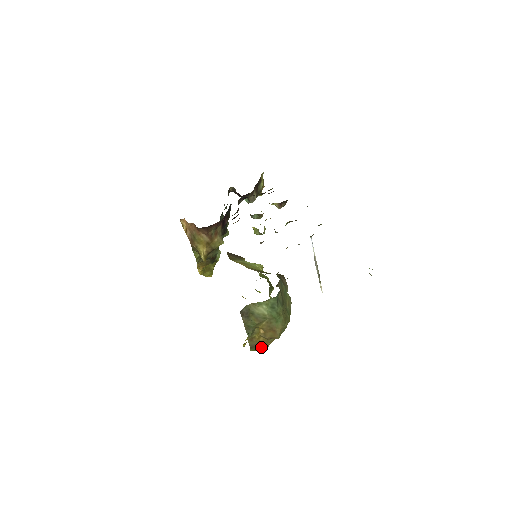
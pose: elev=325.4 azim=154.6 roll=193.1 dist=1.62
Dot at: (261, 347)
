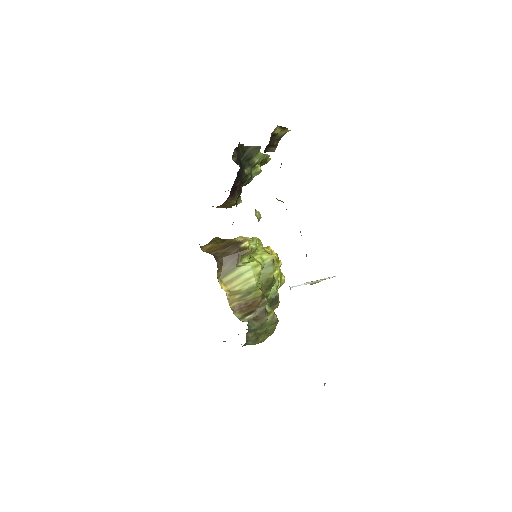
Dot at: occluded
